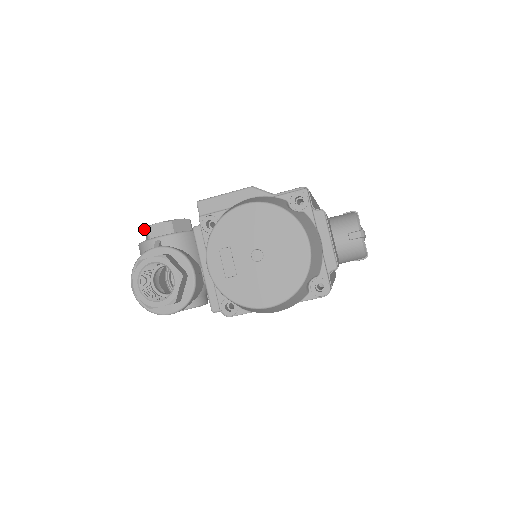
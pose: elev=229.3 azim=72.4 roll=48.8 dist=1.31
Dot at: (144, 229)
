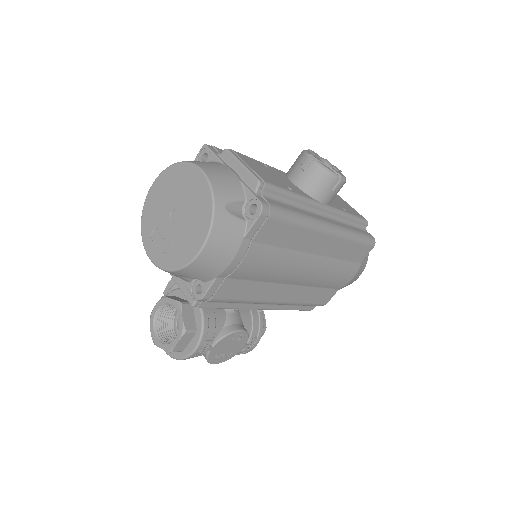
Dot at: occluded
